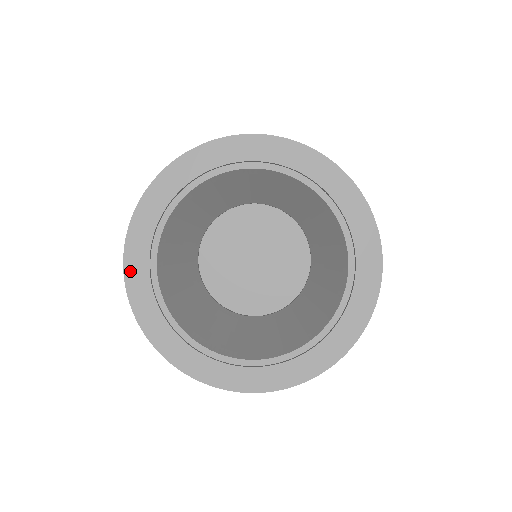
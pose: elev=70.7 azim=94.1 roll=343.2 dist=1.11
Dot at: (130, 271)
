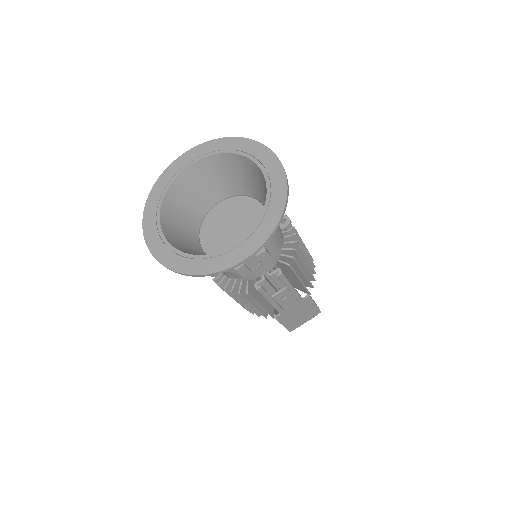
Dot at: (149, 242)
